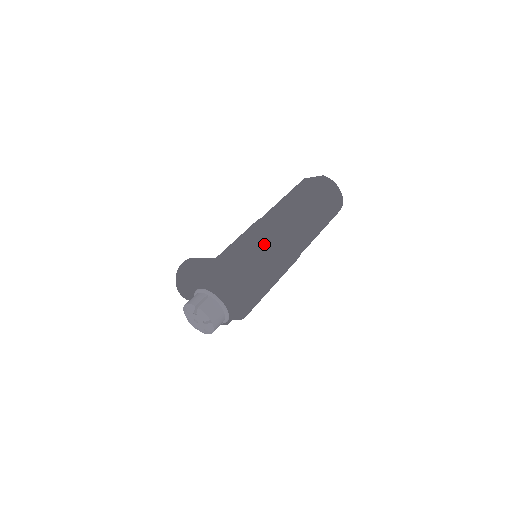
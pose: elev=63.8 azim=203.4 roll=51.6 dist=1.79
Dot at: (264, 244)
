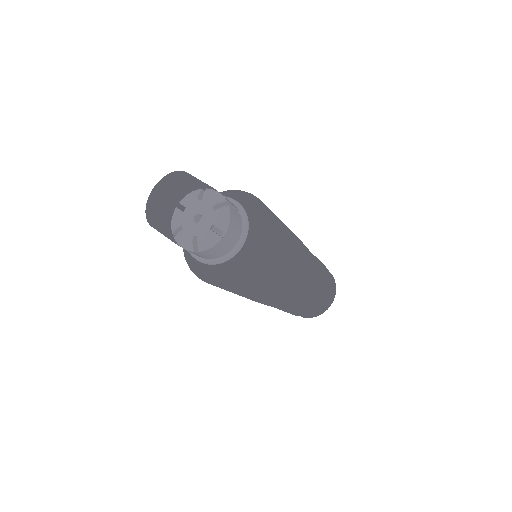
Dot at: (300, 249)
